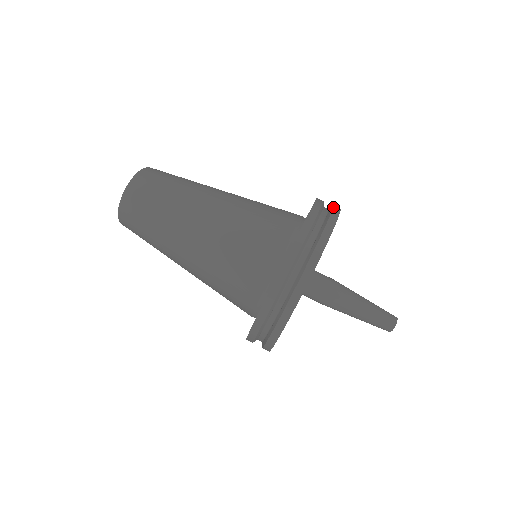
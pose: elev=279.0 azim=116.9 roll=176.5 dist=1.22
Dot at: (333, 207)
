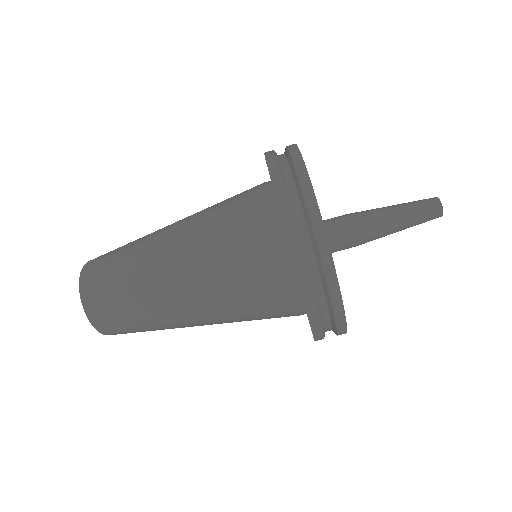
Dot at: (303, 196)
